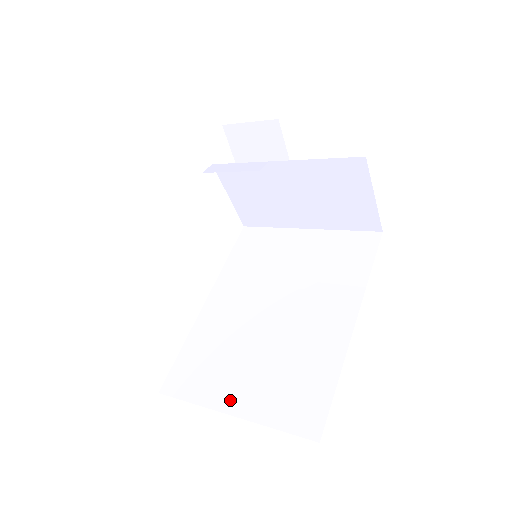
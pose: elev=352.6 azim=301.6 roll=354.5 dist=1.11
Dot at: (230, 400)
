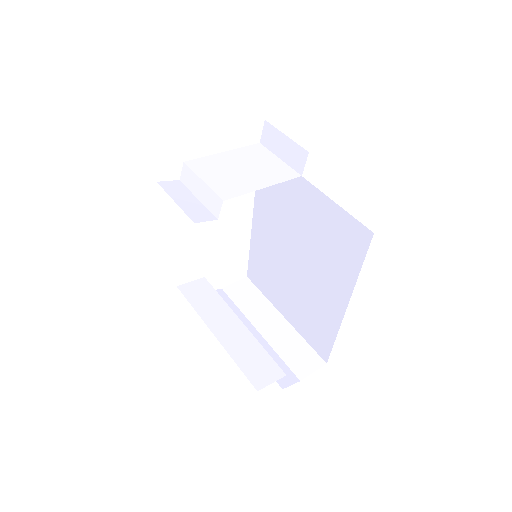
Dot at: (282, 308)
